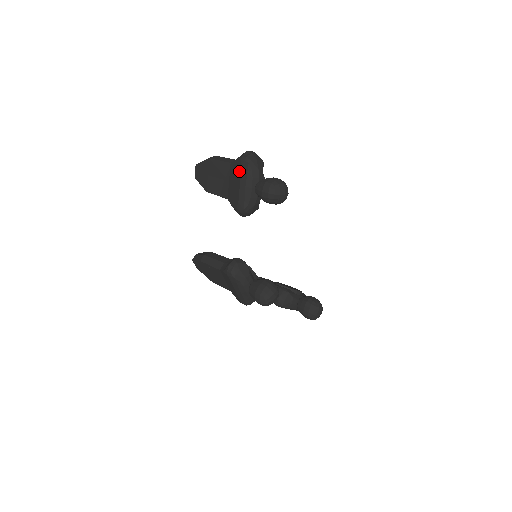
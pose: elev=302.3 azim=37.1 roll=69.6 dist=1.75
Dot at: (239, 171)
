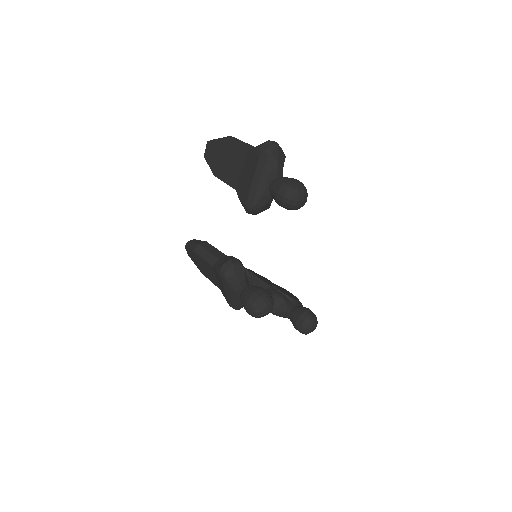
Dot at: (255, 162)
